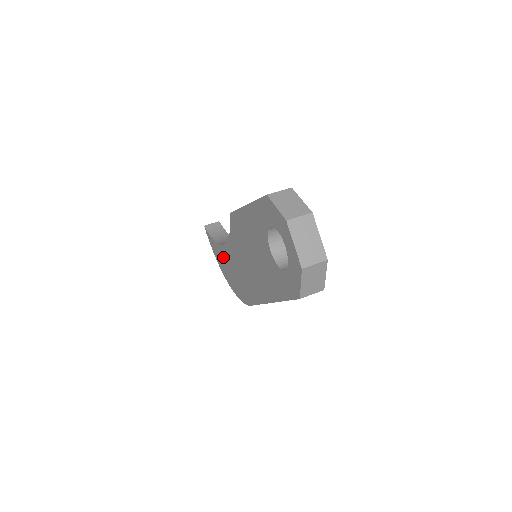
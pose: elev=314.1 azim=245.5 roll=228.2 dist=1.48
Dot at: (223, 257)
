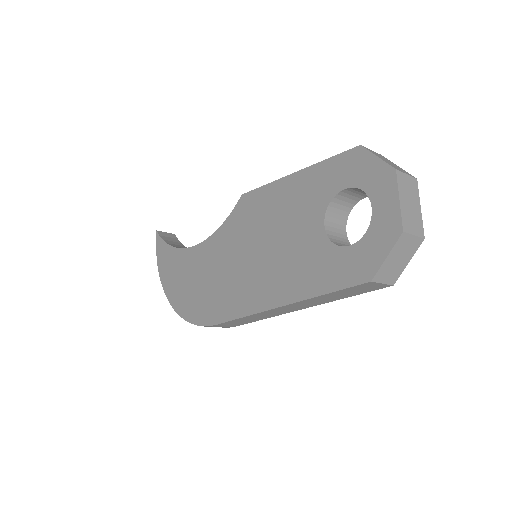
Dot at: (181, 265)
